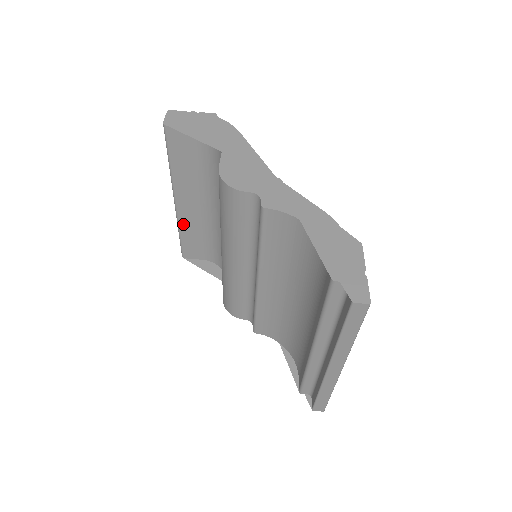
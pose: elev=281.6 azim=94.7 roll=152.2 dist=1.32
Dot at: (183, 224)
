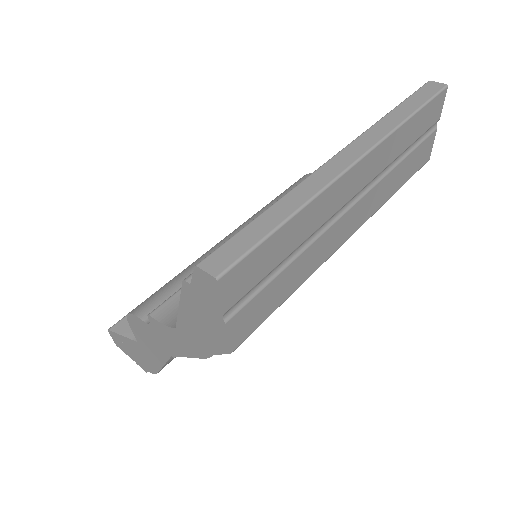
Dot at: occluded
